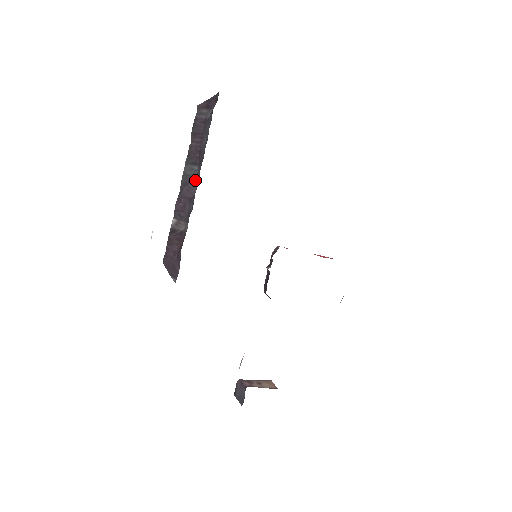
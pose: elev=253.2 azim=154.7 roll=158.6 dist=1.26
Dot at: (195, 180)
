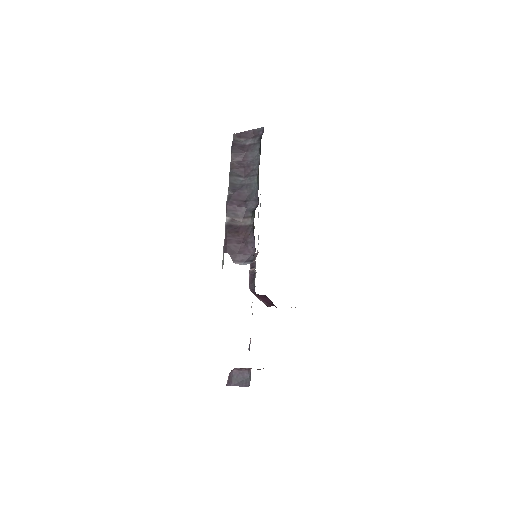
Dot at: (245, 187)
